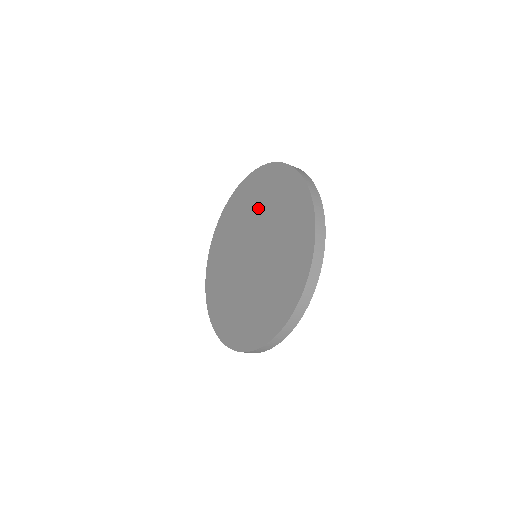
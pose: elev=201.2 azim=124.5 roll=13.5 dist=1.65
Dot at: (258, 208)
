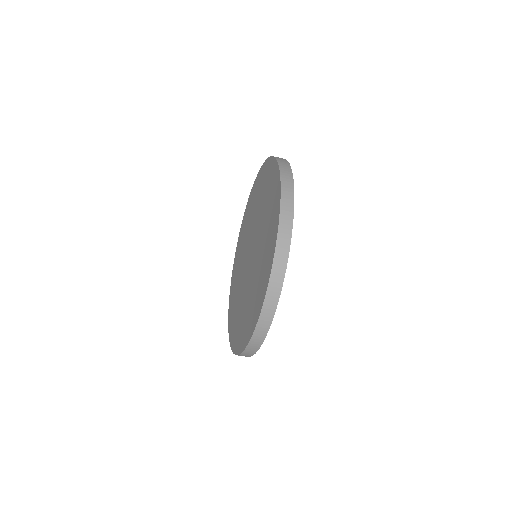
Dot at: (257, 207)
